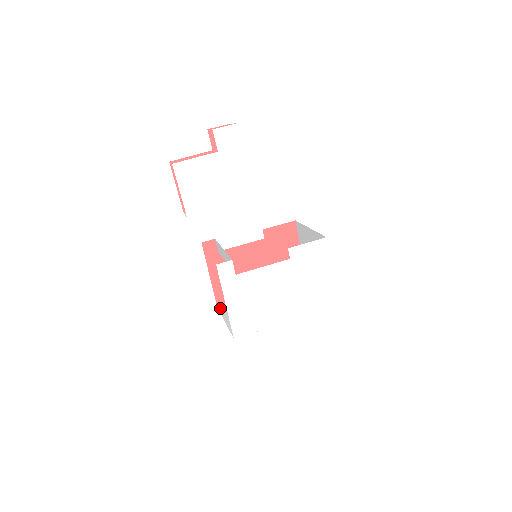
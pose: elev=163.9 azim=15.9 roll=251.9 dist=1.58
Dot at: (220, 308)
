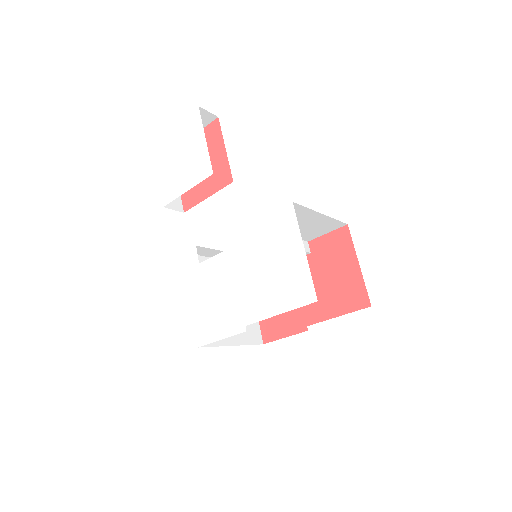
Dot at: (261, 343)
